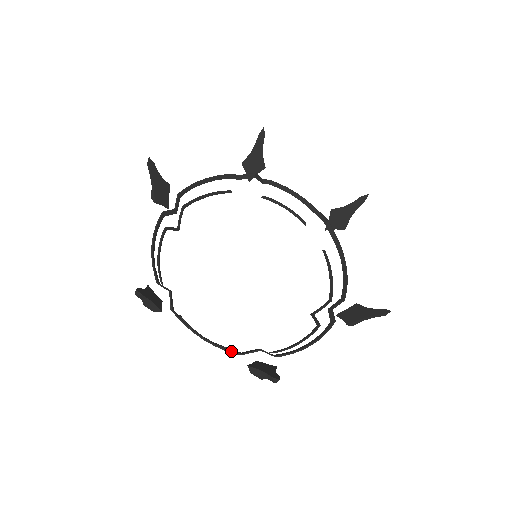
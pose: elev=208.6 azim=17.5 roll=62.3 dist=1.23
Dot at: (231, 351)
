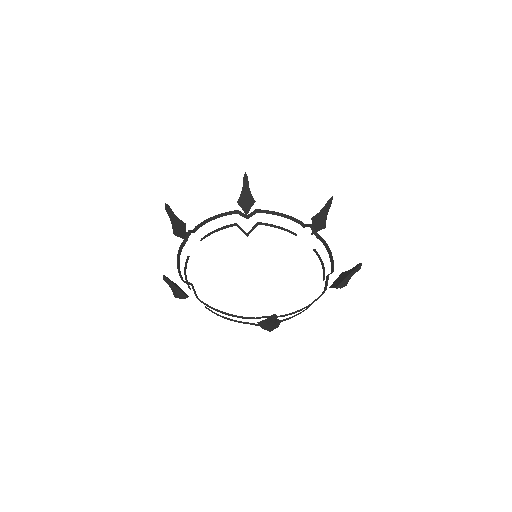
Dot at: (181, 275)
